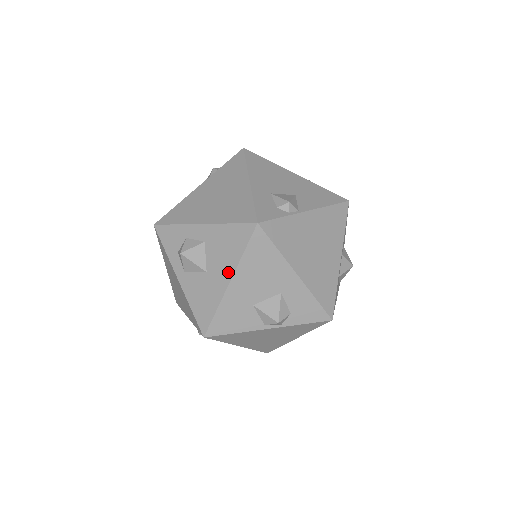
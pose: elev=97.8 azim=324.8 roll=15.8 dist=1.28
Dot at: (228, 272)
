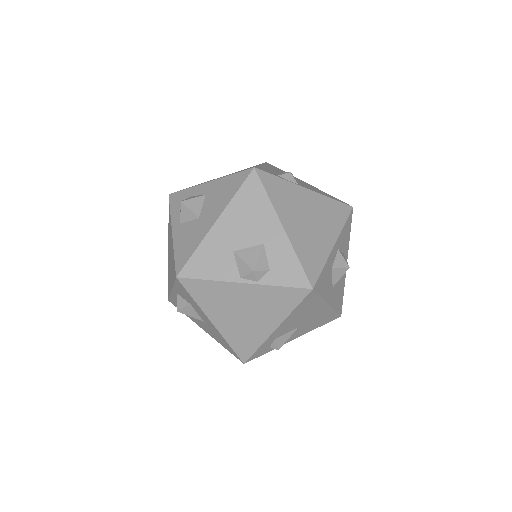
Dot at: (217, 213)
